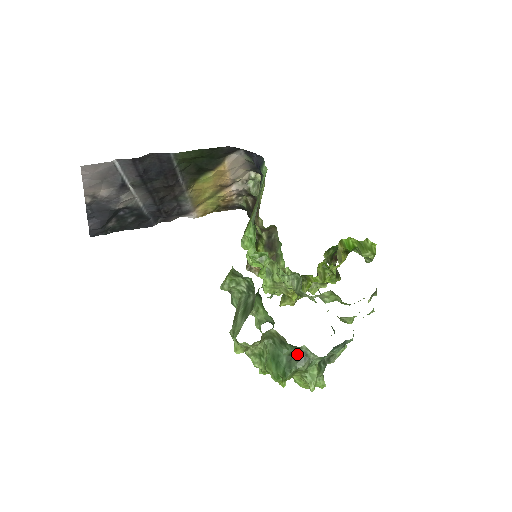
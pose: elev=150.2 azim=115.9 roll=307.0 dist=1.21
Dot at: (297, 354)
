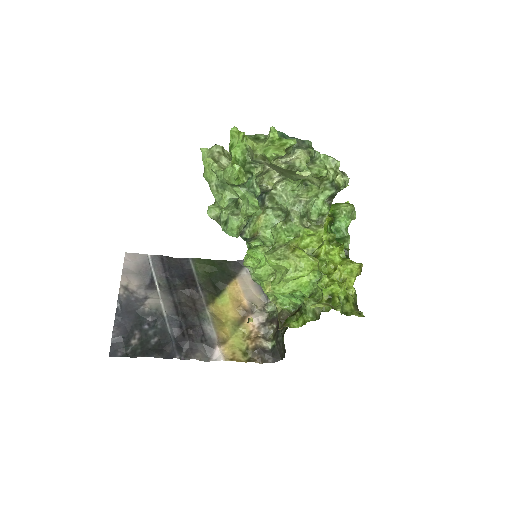
Dot at: occluded
